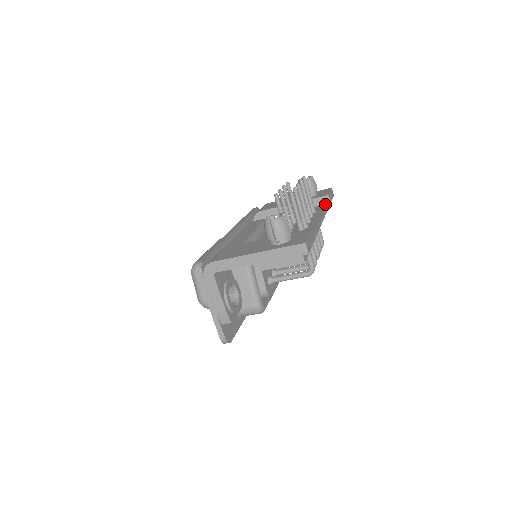
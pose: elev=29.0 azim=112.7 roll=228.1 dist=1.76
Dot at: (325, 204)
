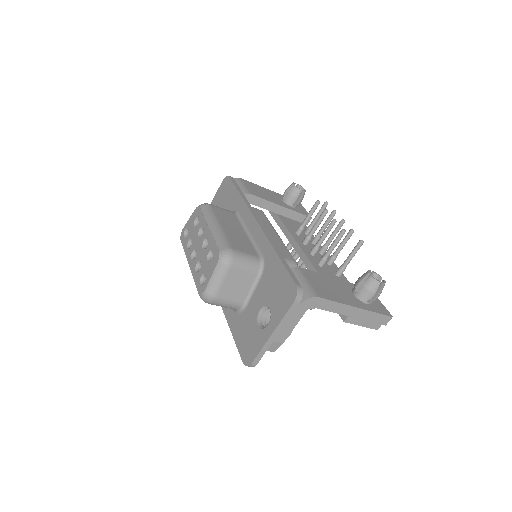
Dot at: occluded
